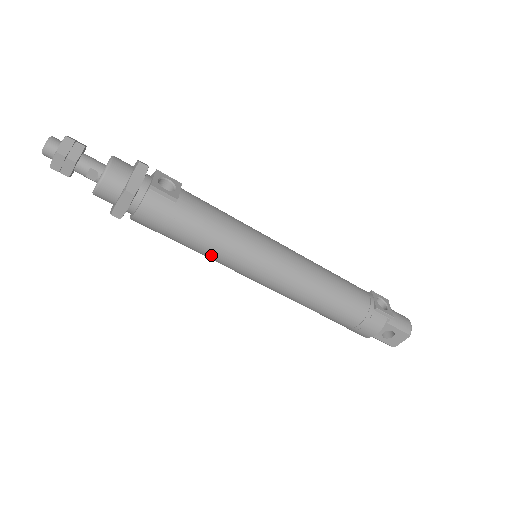
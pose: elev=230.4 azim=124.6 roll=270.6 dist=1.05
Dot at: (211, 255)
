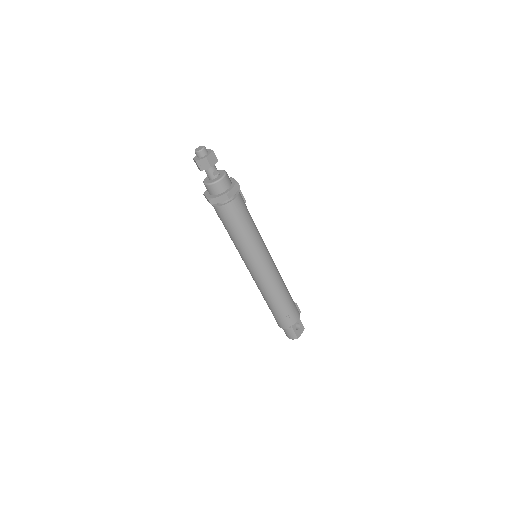
Dot at: (252, 240)
